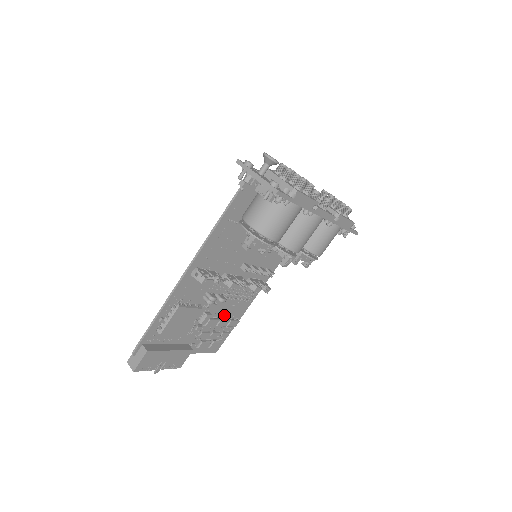
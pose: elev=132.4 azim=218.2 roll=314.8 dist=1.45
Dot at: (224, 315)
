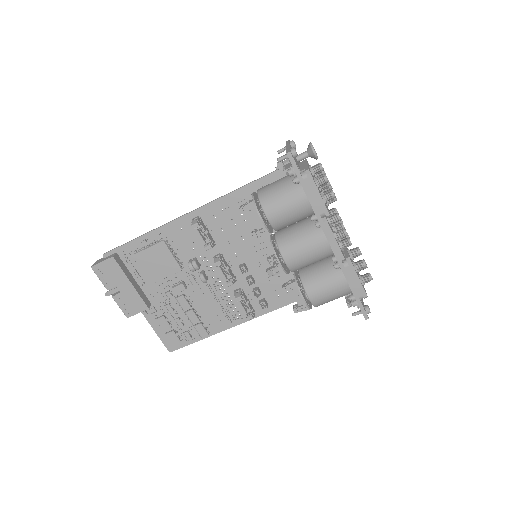
Dot at: (199, 310)
